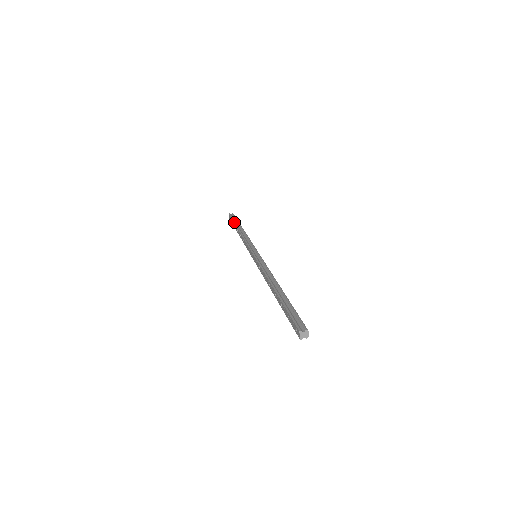
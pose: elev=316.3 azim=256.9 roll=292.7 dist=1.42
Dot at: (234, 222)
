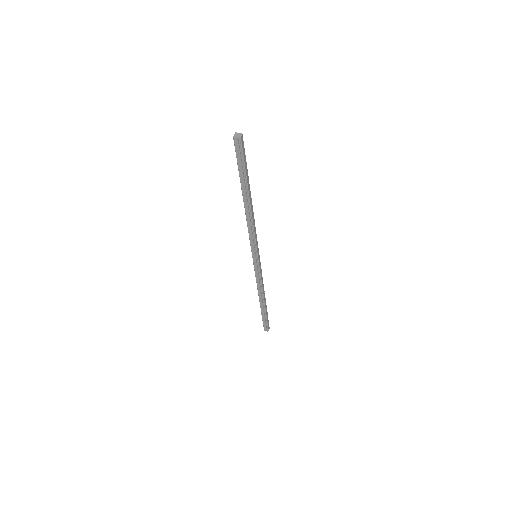
Dot at: occluded
